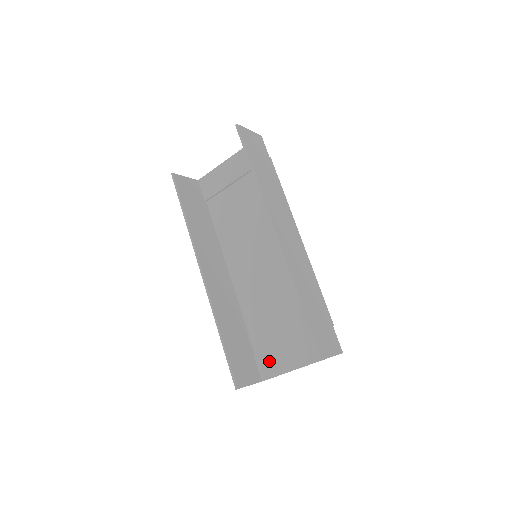
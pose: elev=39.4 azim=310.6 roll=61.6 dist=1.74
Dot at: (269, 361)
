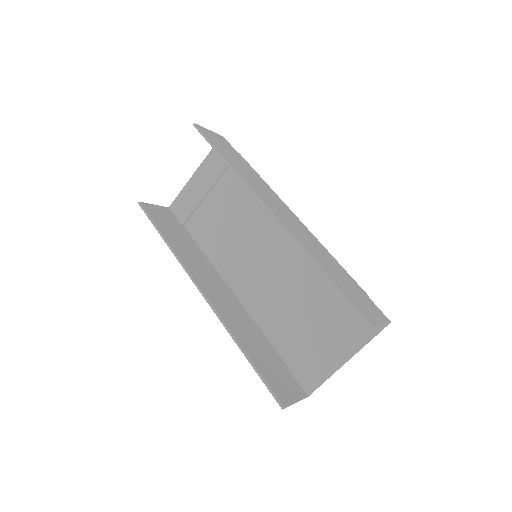
Dot at: (308, 368)
